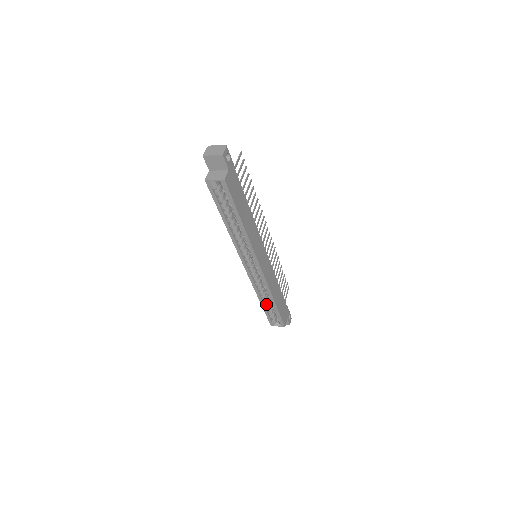
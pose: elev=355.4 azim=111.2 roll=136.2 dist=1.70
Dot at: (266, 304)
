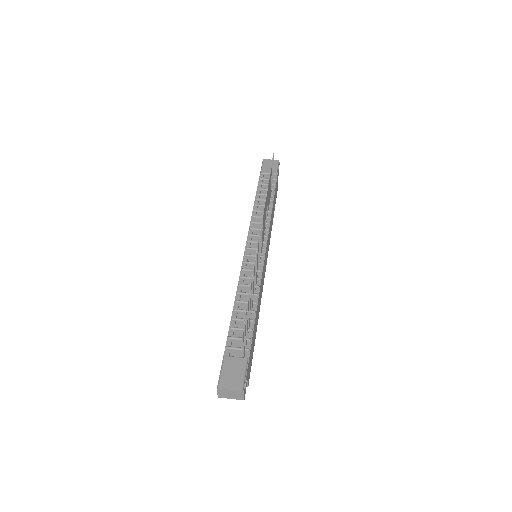
Dot at: occluded
